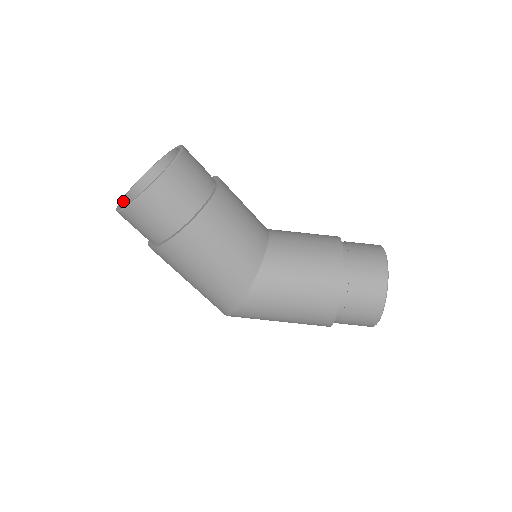
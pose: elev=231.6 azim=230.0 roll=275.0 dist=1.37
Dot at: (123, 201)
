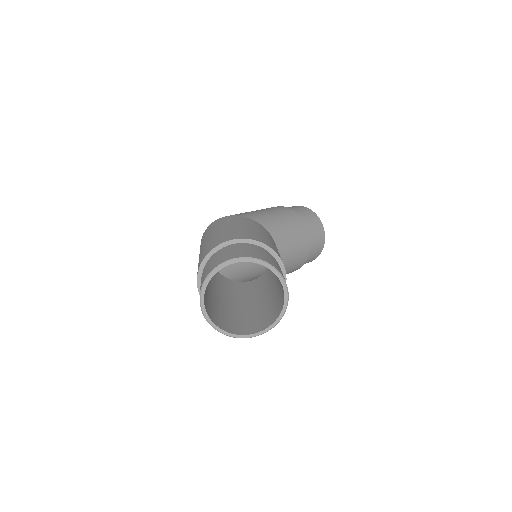
Dot at: occluded
